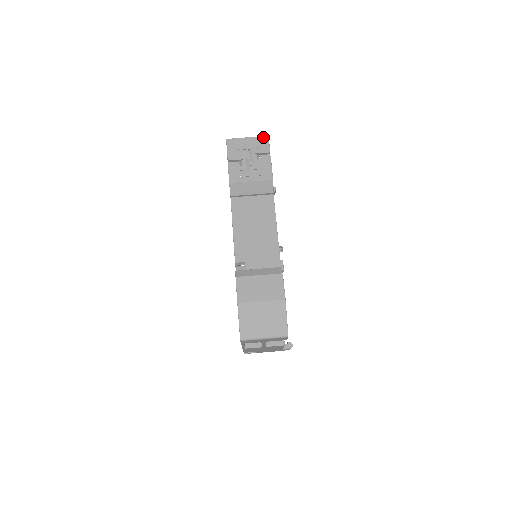
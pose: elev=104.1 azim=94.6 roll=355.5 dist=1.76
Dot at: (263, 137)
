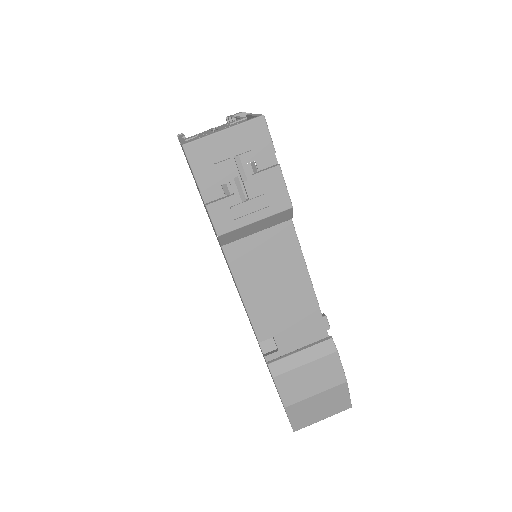
Dot at: (254, 121)
